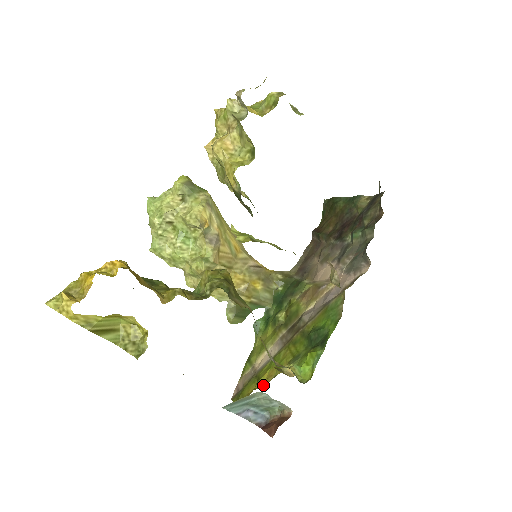
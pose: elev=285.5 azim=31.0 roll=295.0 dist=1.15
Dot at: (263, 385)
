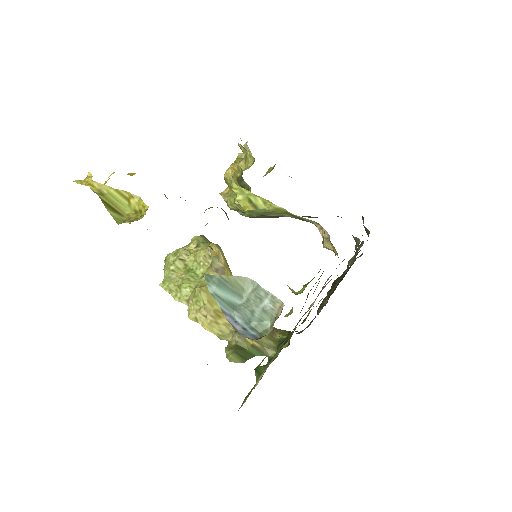
Dot at: occluded
